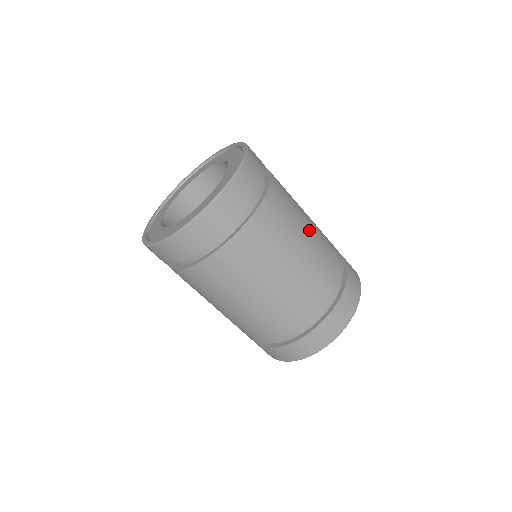
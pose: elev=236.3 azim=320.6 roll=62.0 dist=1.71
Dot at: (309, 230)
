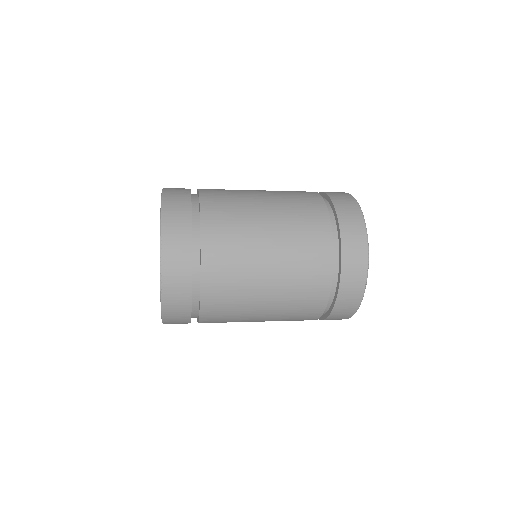
Dot at: (269, 278)
